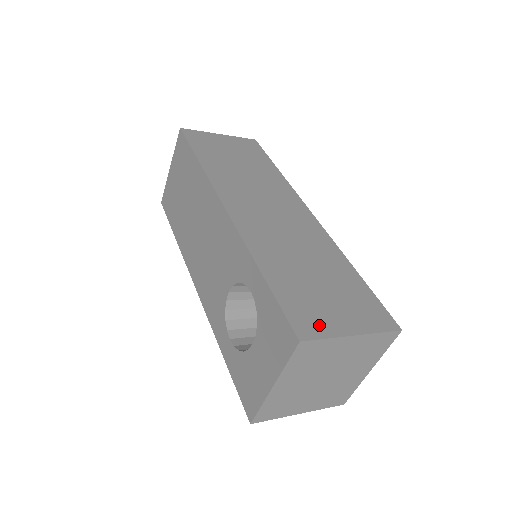
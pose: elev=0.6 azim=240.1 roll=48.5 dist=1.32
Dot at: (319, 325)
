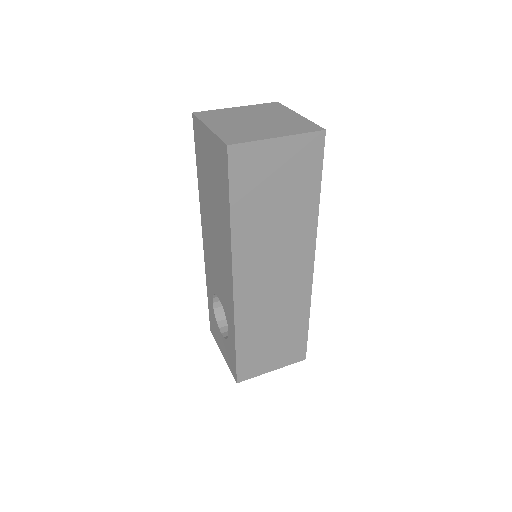
Dot at: (254, 371)
